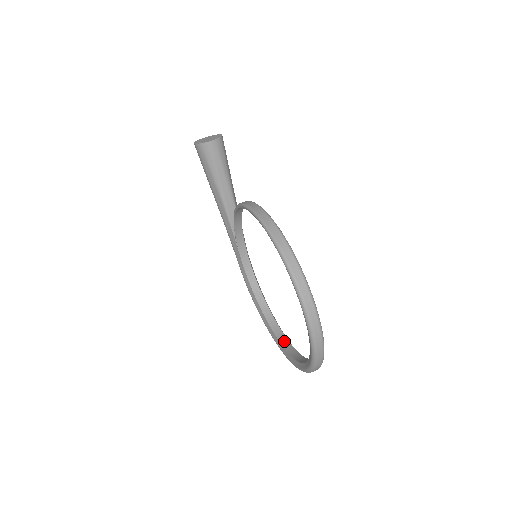
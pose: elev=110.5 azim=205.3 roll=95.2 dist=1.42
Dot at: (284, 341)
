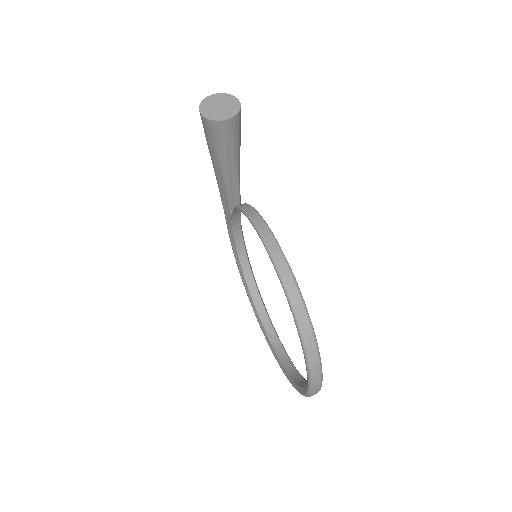
Dot at: (265, 320)
